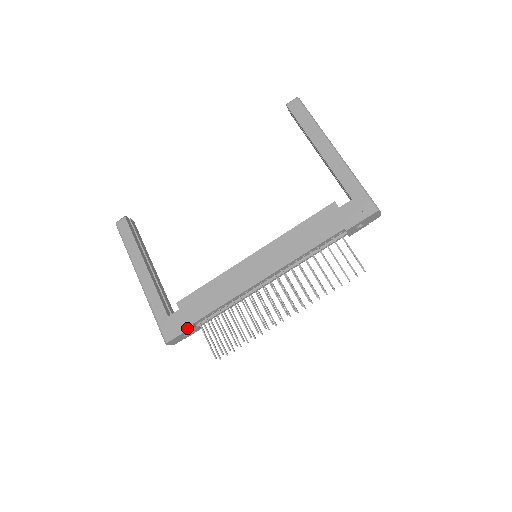
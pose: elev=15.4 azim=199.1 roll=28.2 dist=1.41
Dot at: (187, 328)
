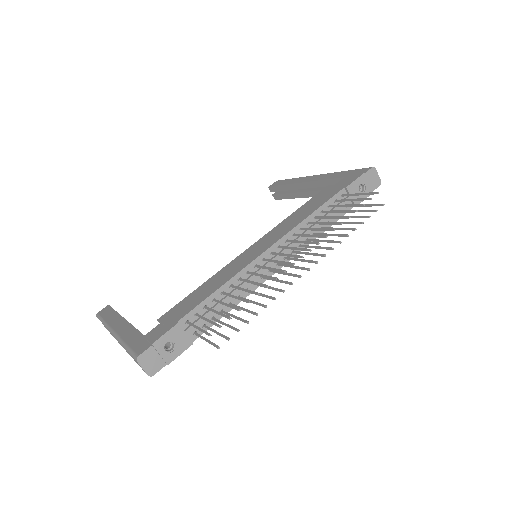
Dot at: (169, 328)
